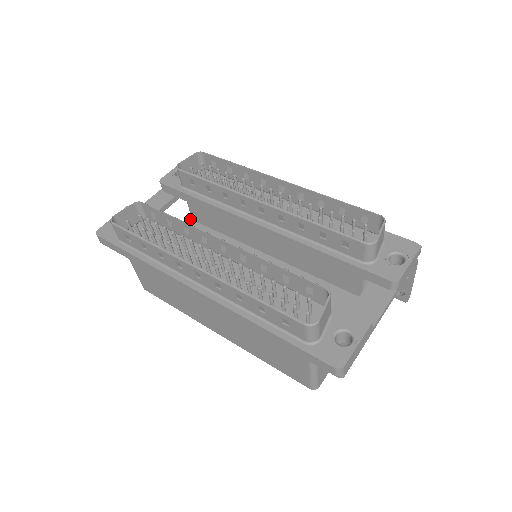
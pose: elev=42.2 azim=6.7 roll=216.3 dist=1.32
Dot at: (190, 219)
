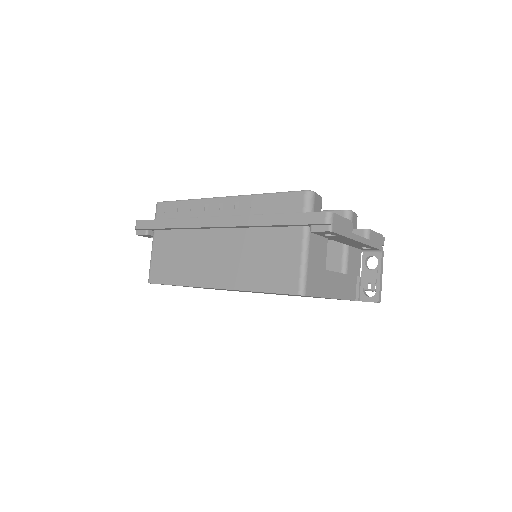
Dot at: occluded
